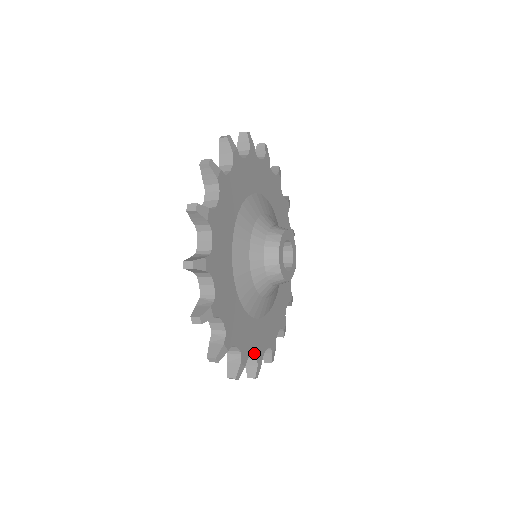
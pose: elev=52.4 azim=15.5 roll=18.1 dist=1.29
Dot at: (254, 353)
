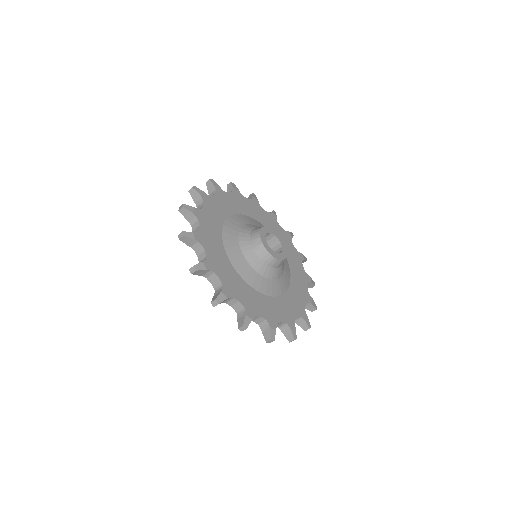
Dot at: (241, 302)
